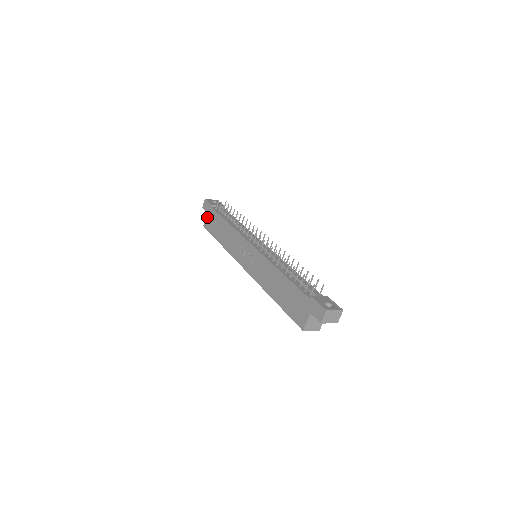
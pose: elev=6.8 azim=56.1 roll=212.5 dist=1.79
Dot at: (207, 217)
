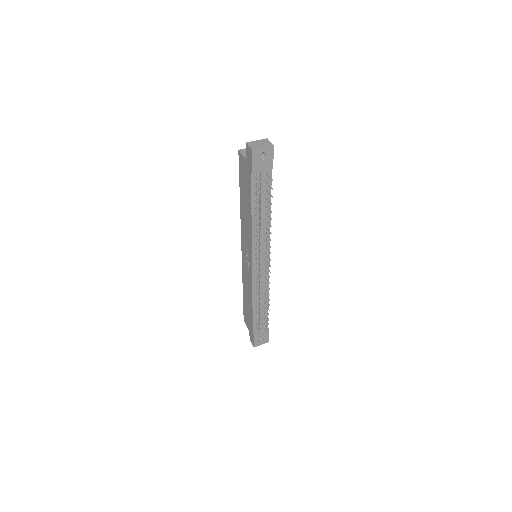
Dot at: (244, 162)
